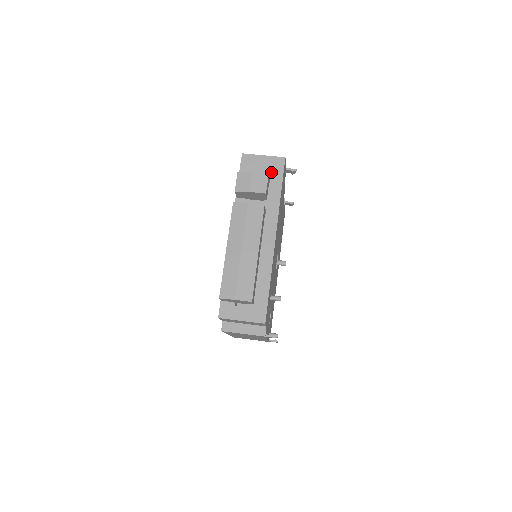
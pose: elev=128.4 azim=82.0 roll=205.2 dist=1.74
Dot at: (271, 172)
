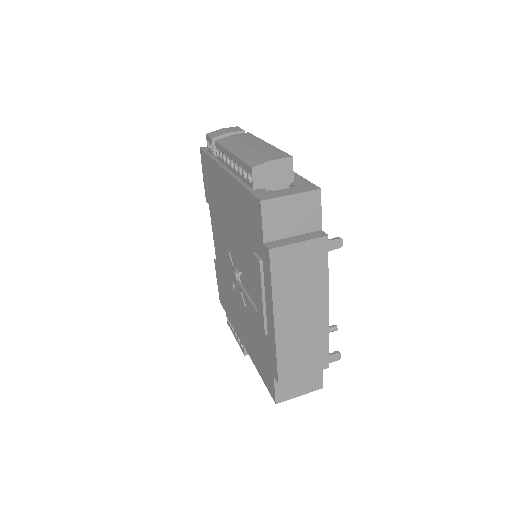
Dot at: occluded
